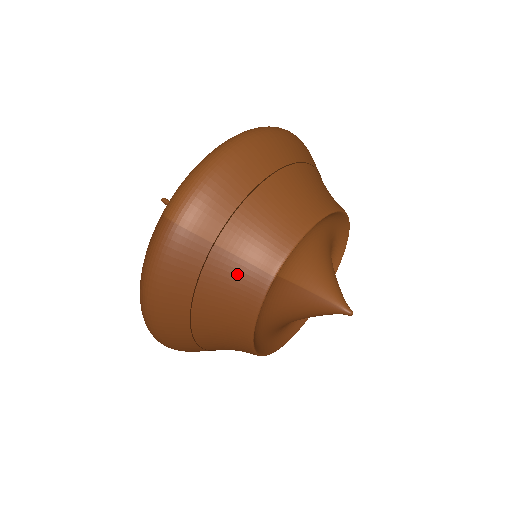
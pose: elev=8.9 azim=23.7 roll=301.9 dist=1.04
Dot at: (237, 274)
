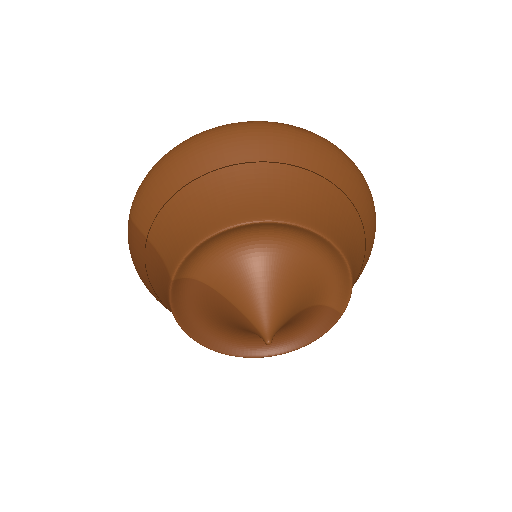
Dot at: (159, 269)
